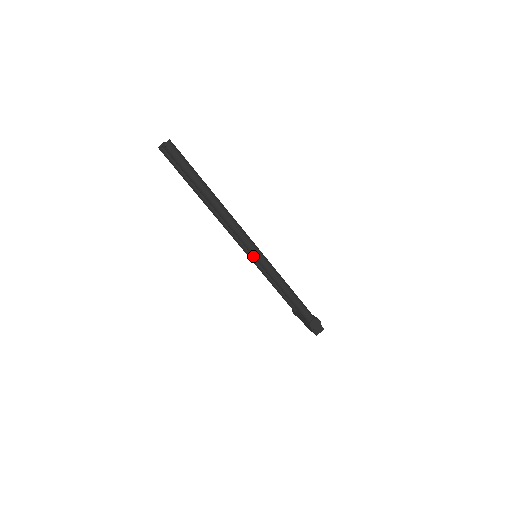
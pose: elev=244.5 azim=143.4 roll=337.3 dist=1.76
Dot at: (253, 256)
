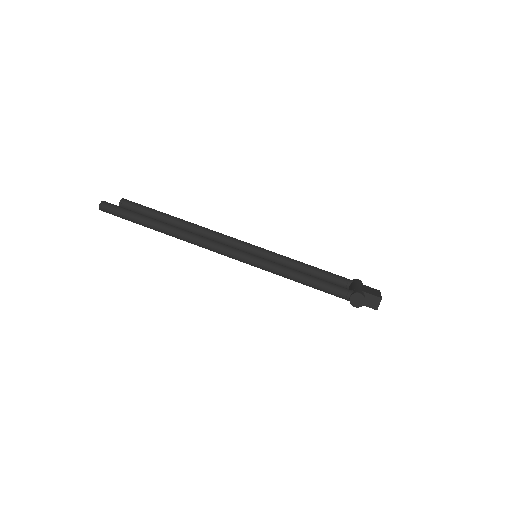
Dot at: (240, 261)
